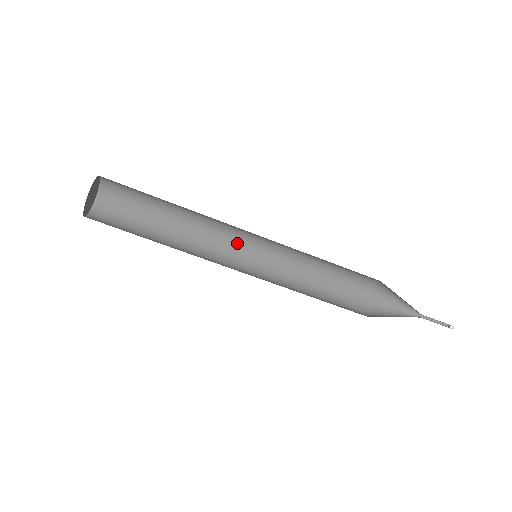
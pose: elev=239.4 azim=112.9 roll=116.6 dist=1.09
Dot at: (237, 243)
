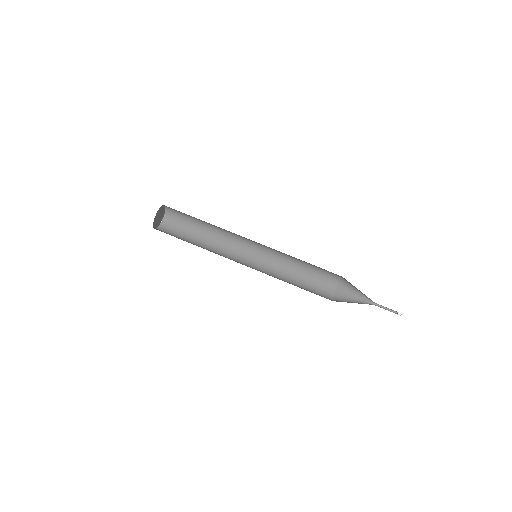
Dot at: (242, 259)
